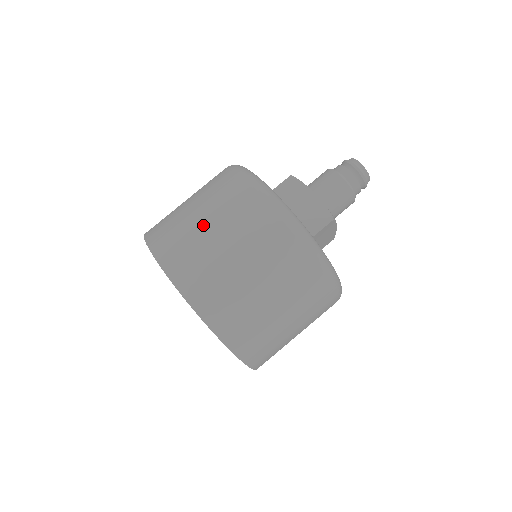
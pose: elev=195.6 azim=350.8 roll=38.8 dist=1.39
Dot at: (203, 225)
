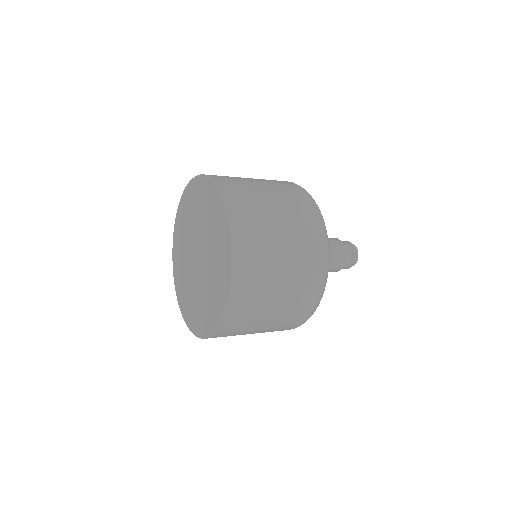
Dot at: (276, 292)
